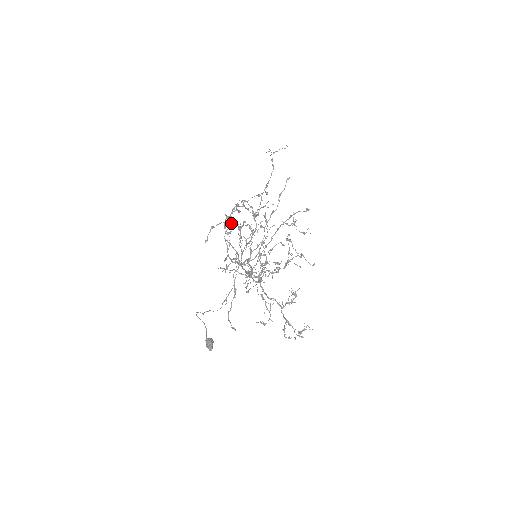
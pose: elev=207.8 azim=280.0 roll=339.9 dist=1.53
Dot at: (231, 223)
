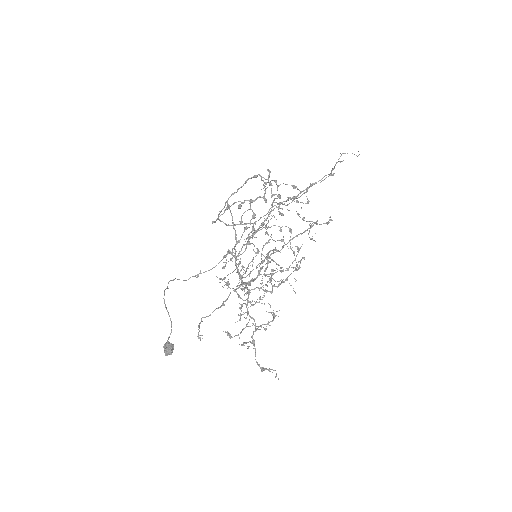
Dot at: occluded
